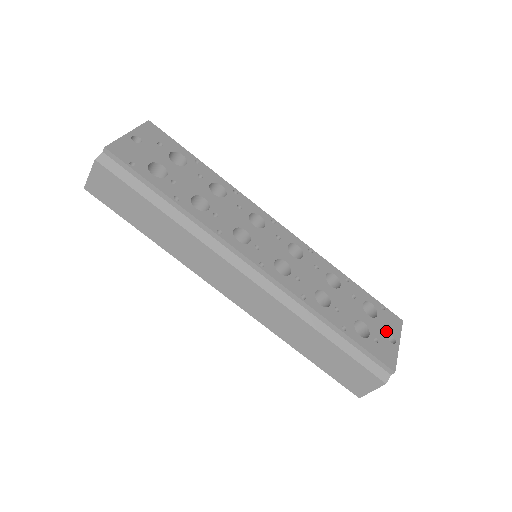
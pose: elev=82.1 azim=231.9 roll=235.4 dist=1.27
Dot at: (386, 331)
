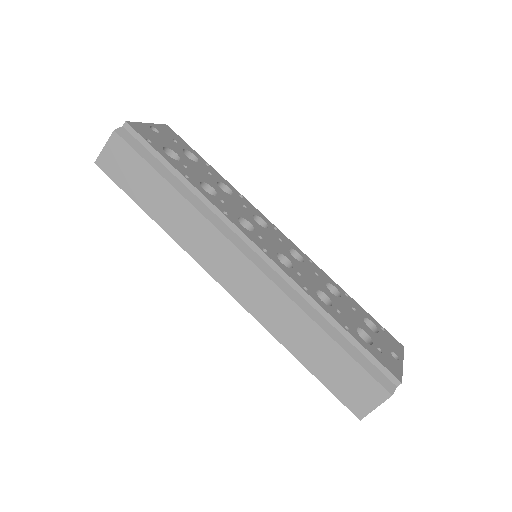
Dot at: (389, 347)
